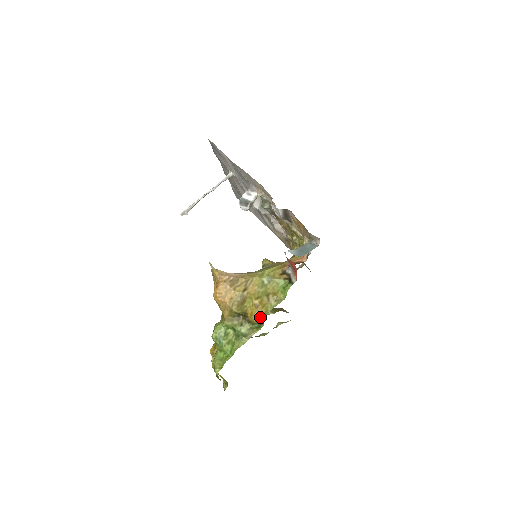
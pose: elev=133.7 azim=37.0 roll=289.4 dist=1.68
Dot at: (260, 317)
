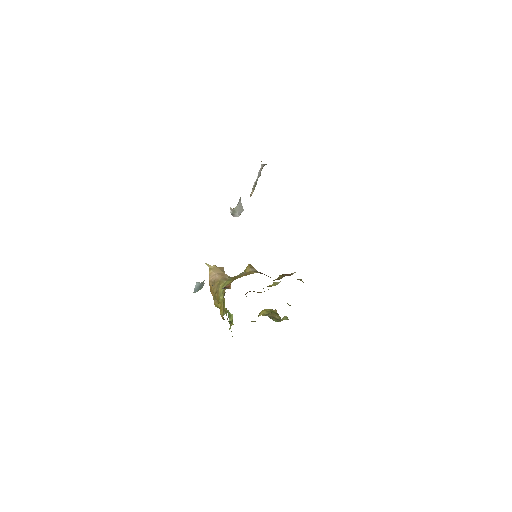
Dot at: (222, 317)
